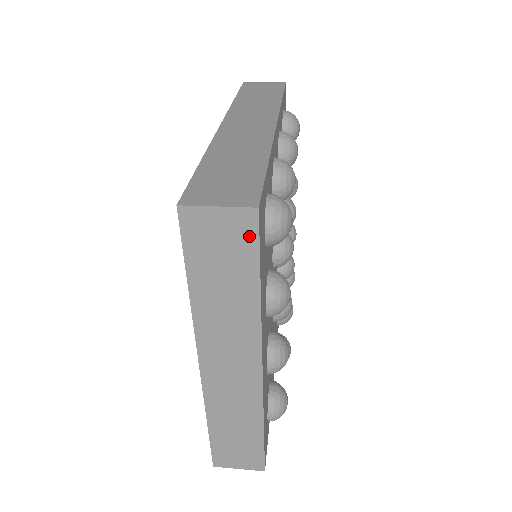
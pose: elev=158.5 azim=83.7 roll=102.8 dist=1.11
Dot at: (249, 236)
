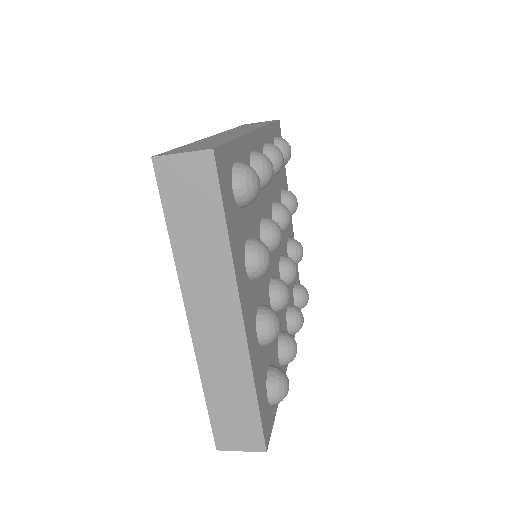
Dot at: (210, 177)
